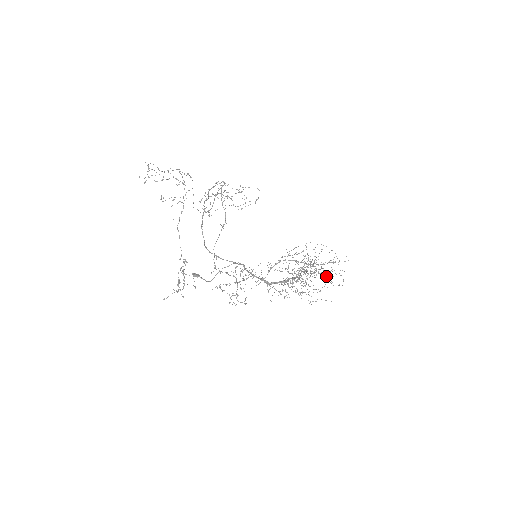
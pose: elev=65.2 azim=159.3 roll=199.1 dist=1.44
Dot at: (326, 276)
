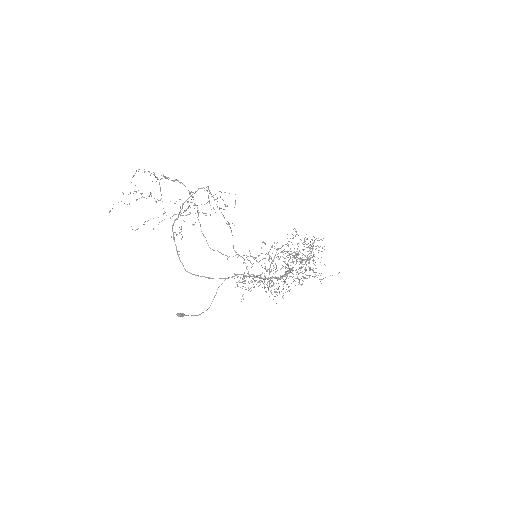
Dot at: occluded
